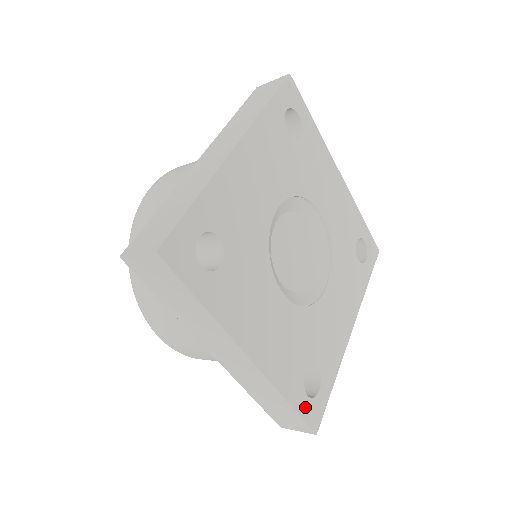
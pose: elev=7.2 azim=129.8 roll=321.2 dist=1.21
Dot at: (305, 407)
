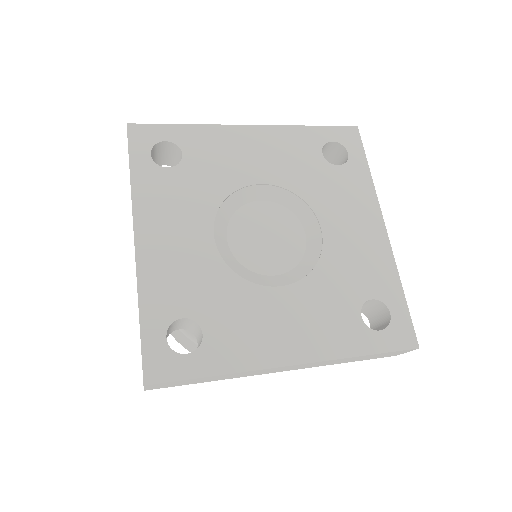
Dot at: (385, 341)
